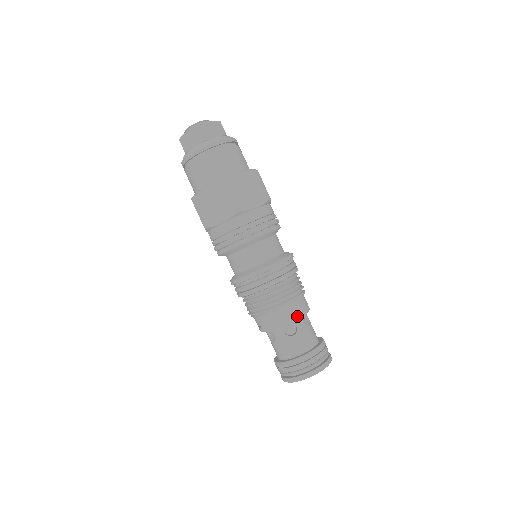
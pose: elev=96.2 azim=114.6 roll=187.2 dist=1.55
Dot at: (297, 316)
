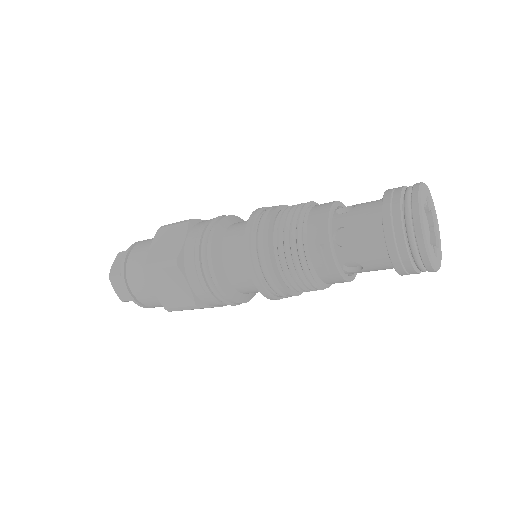
Dot at: occluded
